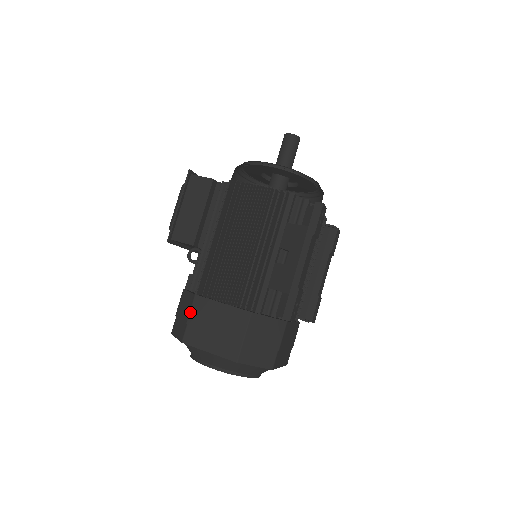
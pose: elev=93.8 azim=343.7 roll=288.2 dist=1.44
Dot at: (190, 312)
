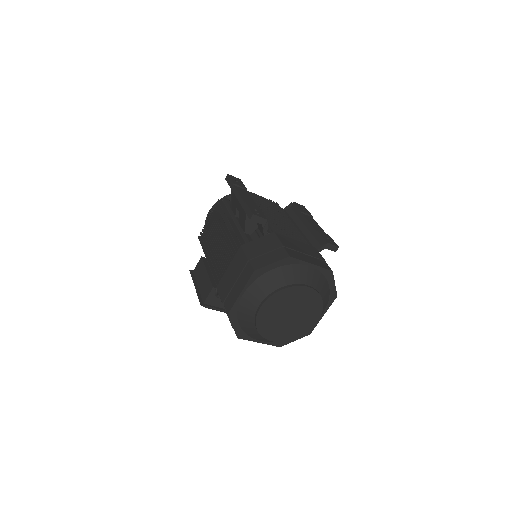
Dot at: (220, 297)
